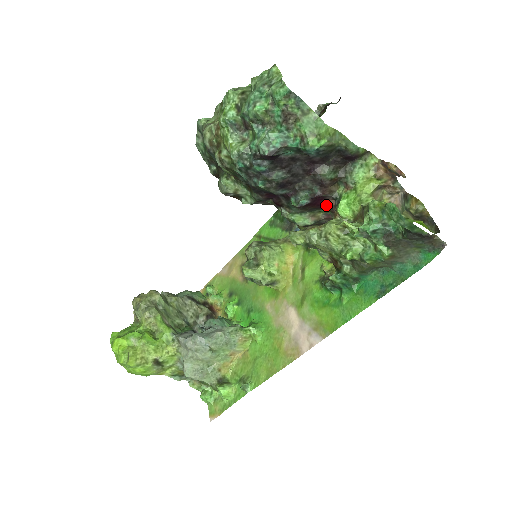
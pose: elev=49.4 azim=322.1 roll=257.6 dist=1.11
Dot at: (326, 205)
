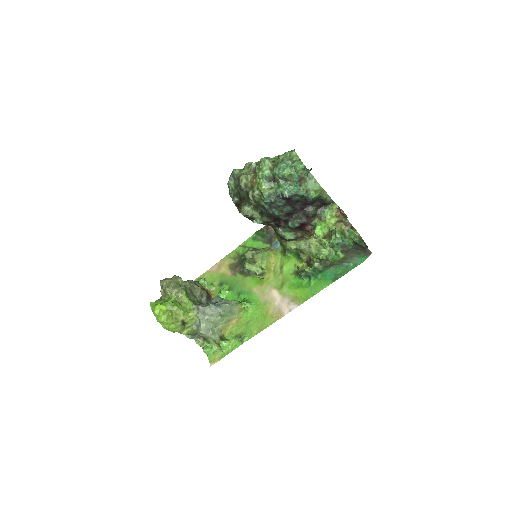
Dot at: (305, 228)
